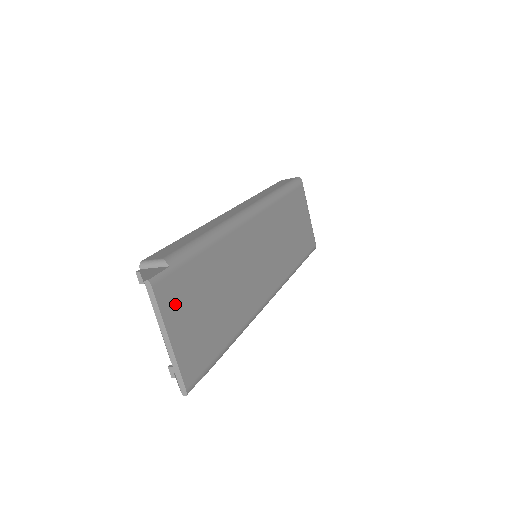
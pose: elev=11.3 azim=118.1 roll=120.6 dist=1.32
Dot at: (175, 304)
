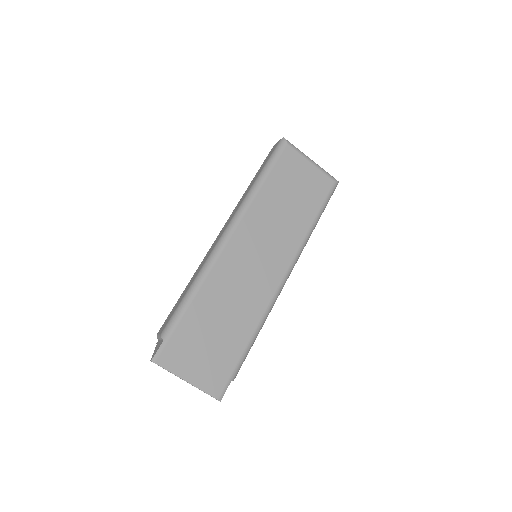
Dot at: (180, 359)
